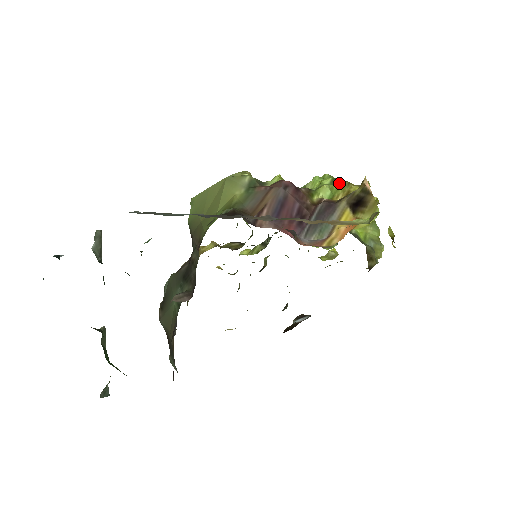
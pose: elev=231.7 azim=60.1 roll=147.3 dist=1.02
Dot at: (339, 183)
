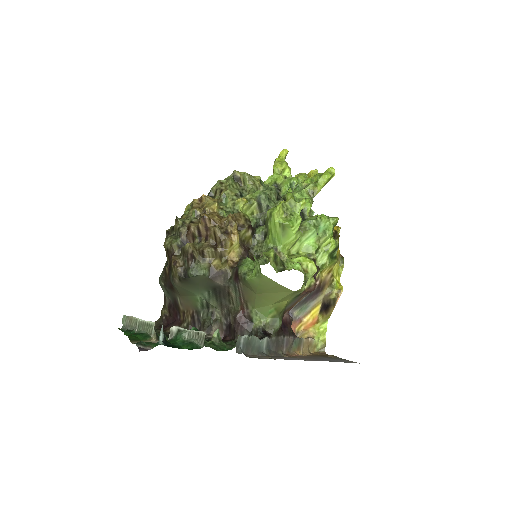
Dot at: (334, 253)
